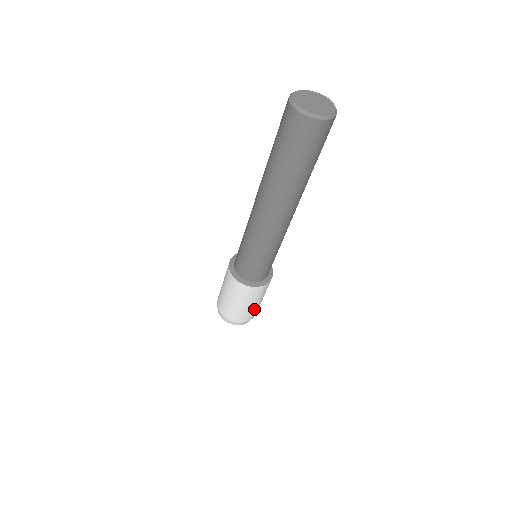
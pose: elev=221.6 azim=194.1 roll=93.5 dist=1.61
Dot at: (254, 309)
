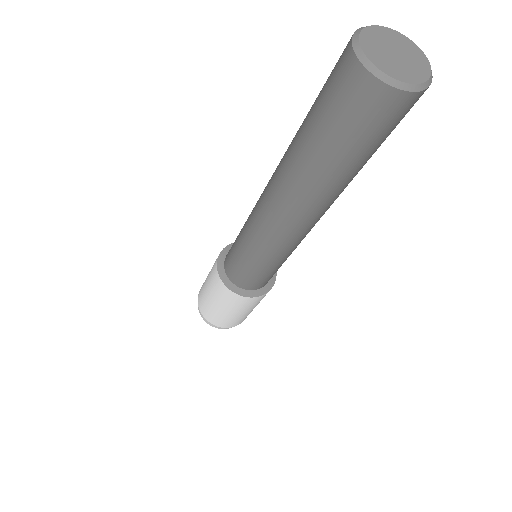
Dot at: occluded
